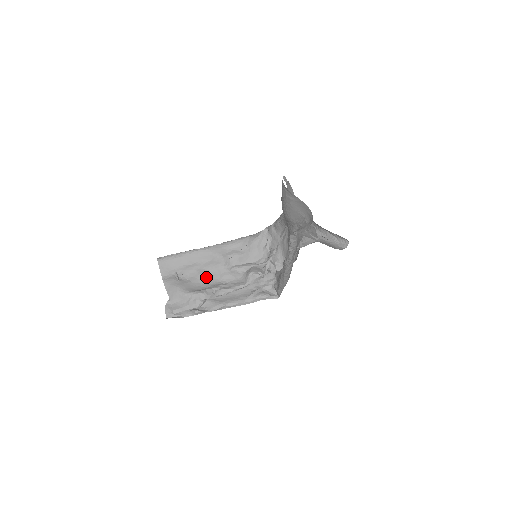
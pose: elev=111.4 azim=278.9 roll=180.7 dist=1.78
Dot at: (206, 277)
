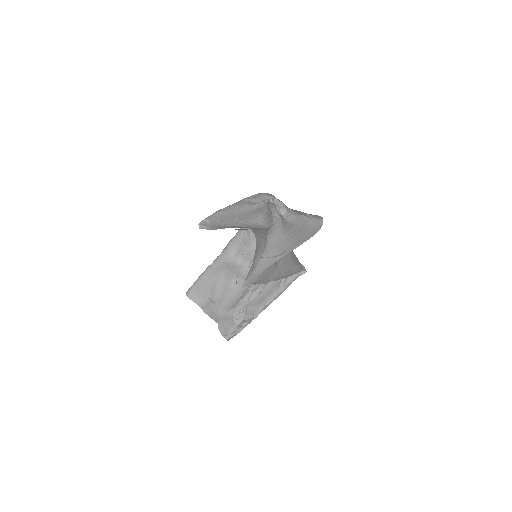
Dot at: (234, 287)
